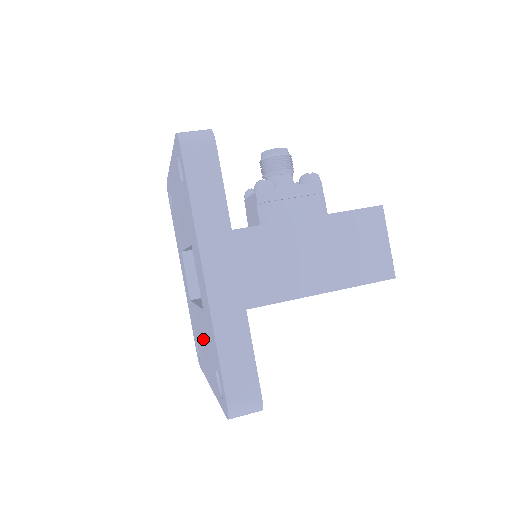
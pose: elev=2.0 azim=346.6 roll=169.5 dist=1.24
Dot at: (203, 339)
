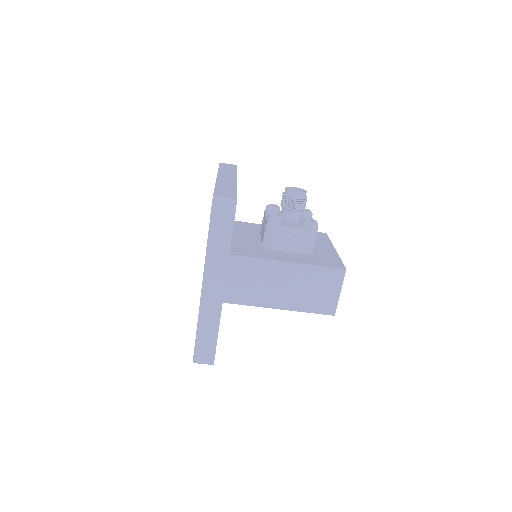
Dot at: occluded
